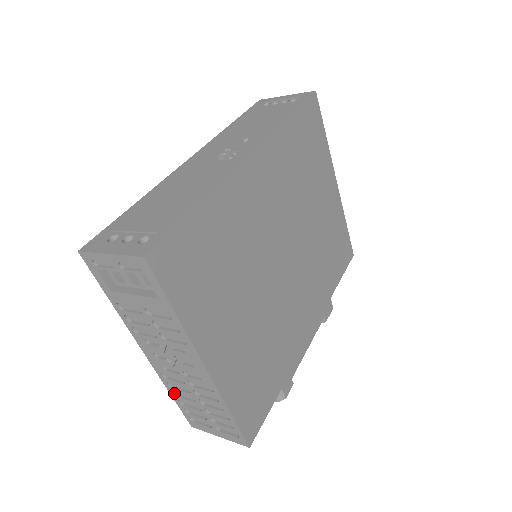
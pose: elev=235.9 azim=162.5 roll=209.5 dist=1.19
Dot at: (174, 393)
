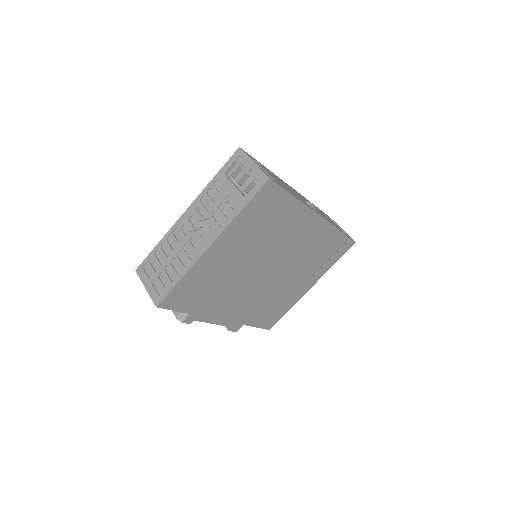
Dot at: (162, 244)
